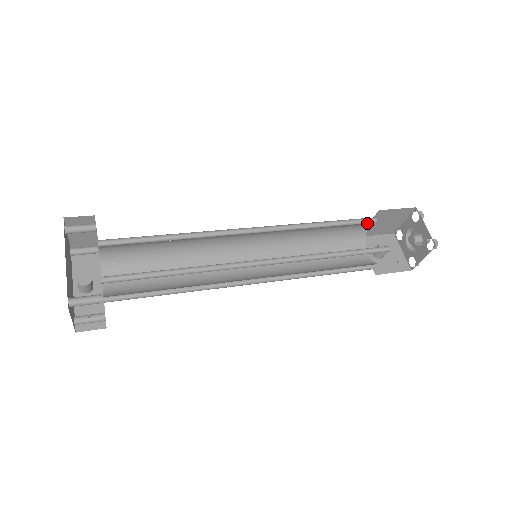
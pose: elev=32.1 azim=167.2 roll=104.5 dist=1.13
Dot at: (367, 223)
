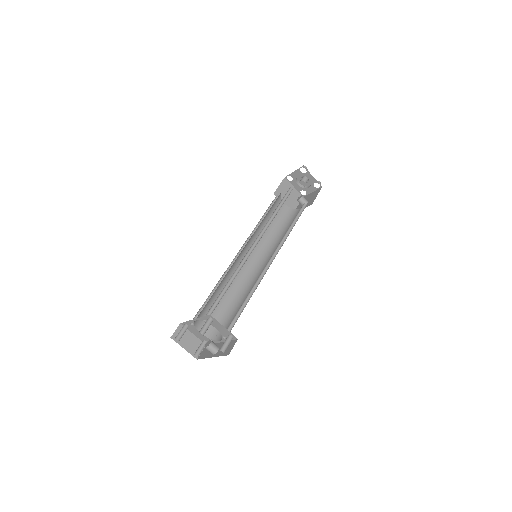
Dot at: (279, 202)
